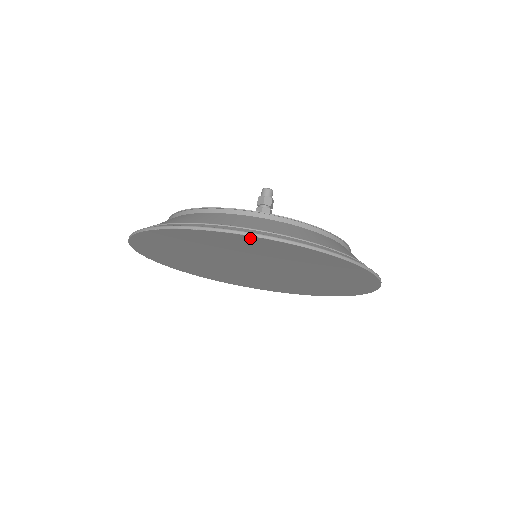
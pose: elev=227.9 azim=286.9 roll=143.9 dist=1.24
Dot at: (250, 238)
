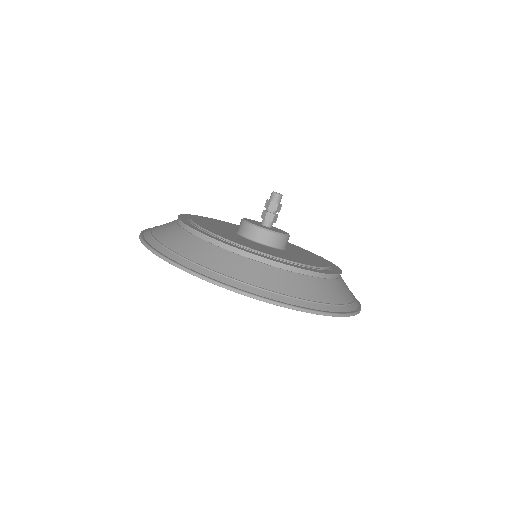
Dot at: occluded
